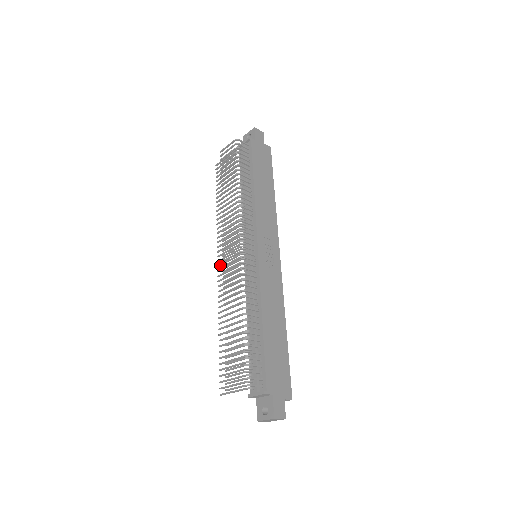
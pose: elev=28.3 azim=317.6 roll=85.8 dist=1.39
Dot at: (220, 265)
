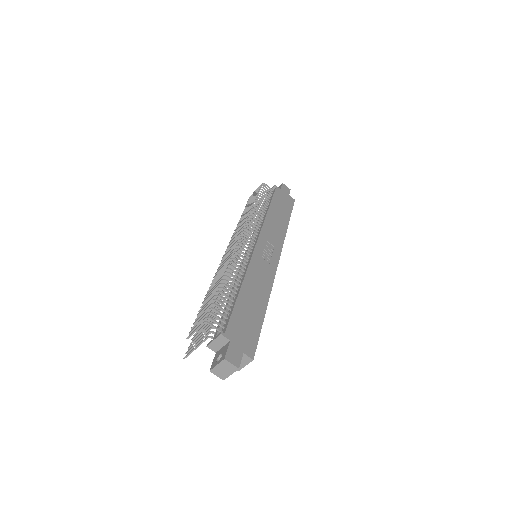
Dot at: occluded
